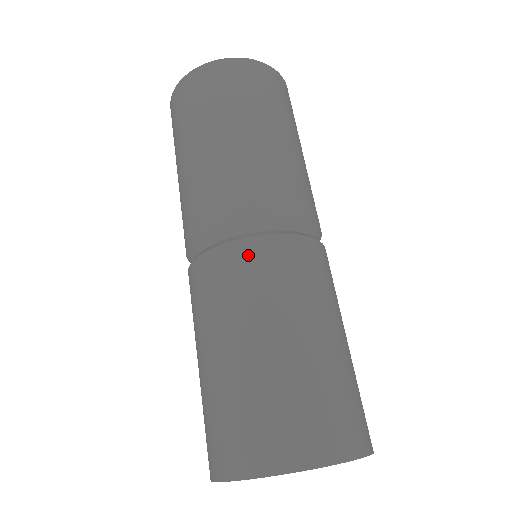
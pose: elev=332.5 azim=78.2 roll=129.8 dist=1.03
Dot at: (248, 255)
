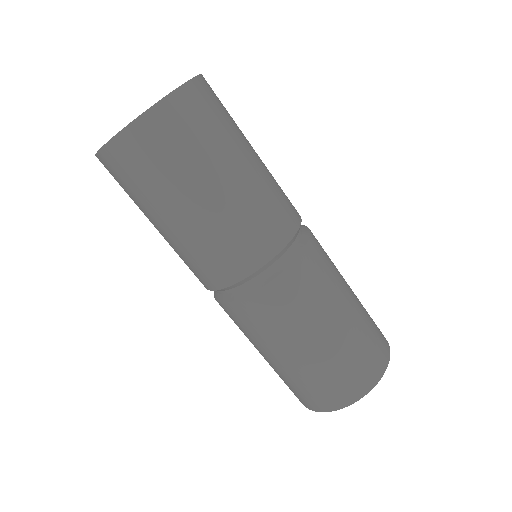
Dot at: (290, 285)
